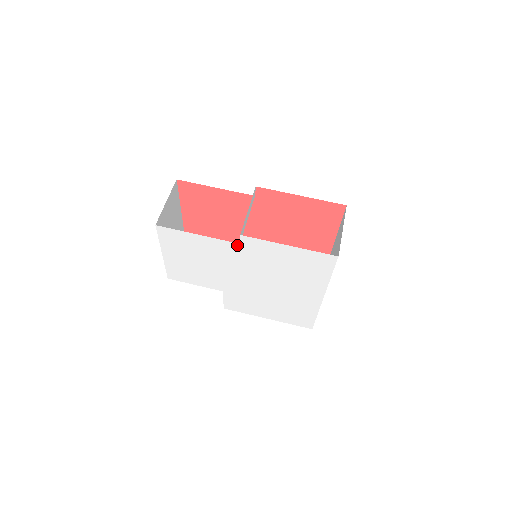
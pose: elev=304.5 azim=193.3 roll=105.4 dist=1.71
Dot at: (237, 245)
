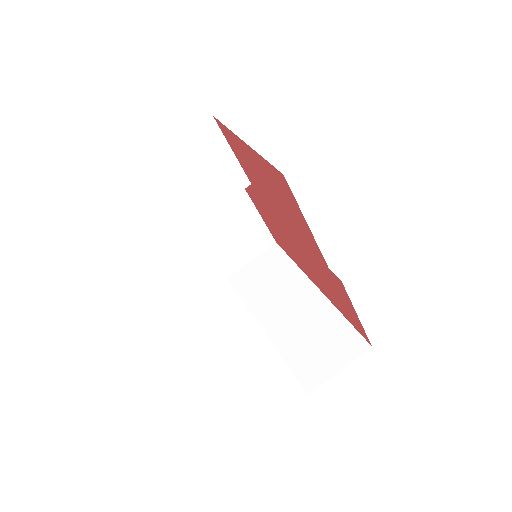
Dot at: occluded
